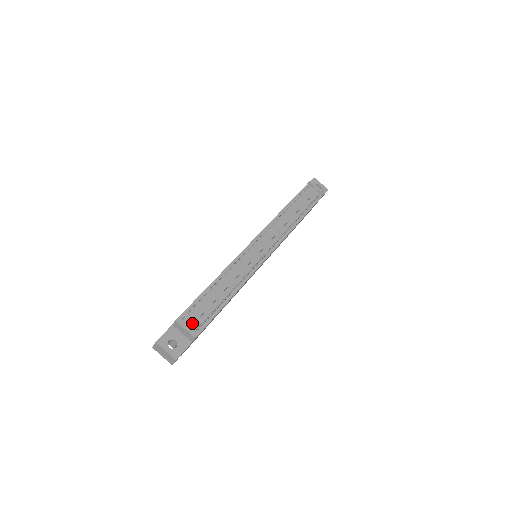
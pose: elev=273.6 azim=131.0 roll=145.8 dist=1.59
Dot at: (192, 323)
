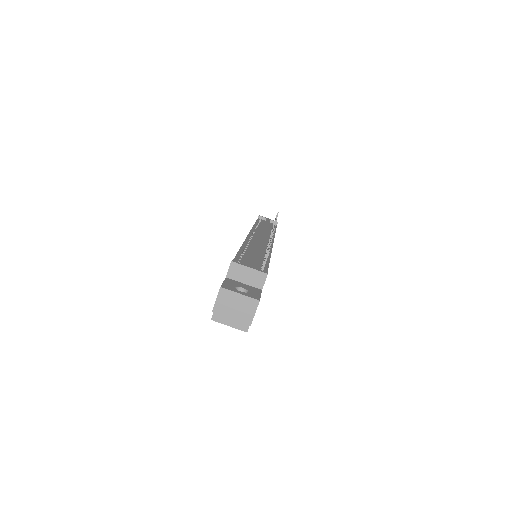
Dot at: (252, 265)
